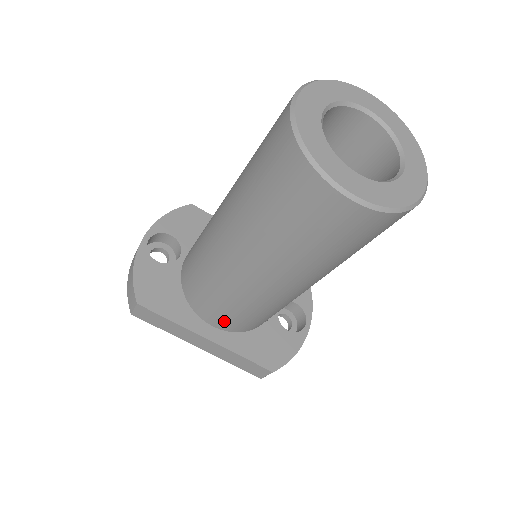
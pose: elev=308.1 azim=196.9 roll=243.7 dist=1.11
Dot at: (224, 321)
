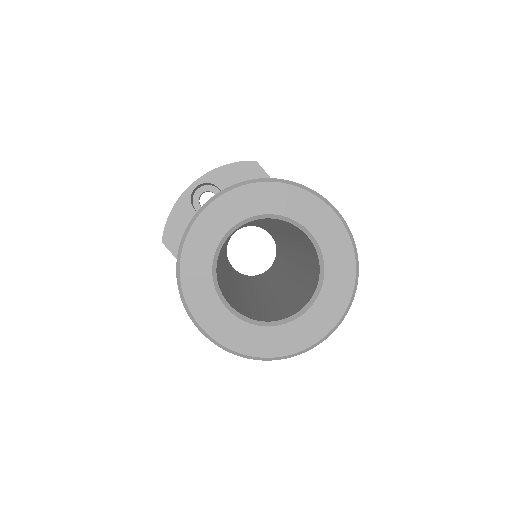
Dot at: occluded
